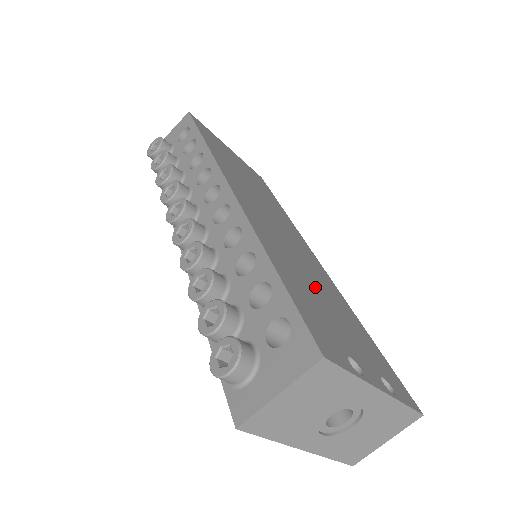
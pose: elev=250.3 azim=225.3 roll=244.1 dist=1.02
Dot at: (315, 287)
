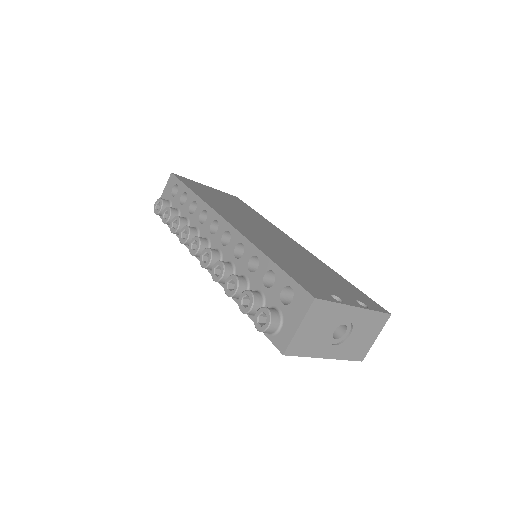
Dot at: (300, 262)
